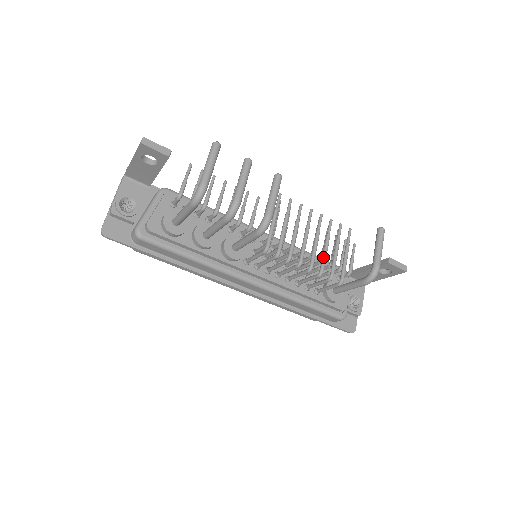
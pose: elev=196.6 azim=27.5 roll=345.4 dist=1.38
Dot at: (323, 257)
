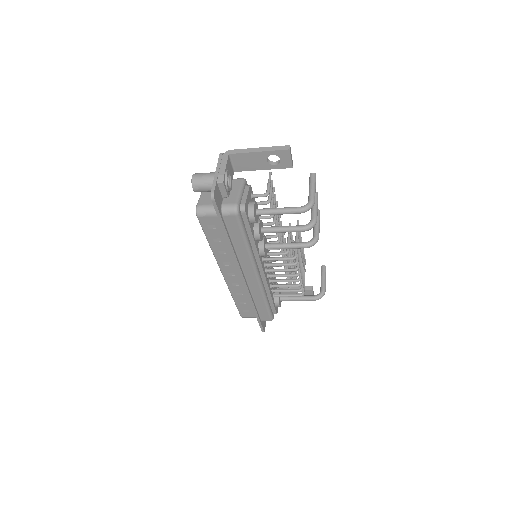
Dot at: (302, 274)
